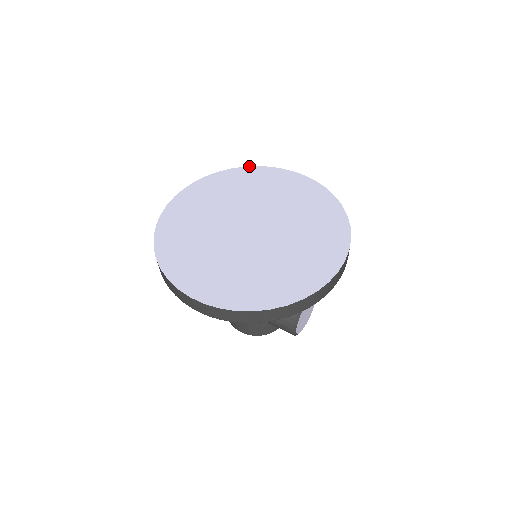
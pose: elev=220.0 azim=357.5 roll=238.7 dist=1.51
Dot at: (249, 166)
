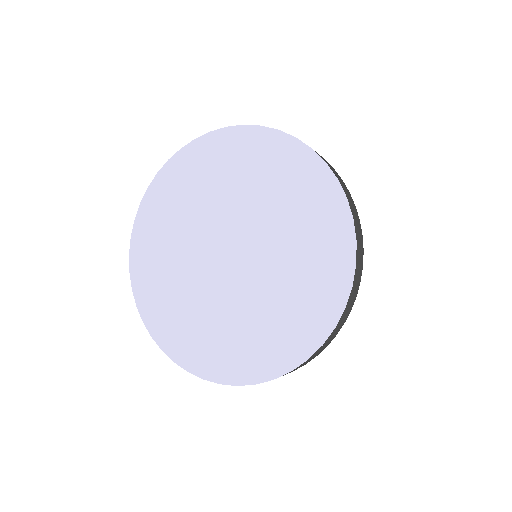
Dot at: (162, 167)
